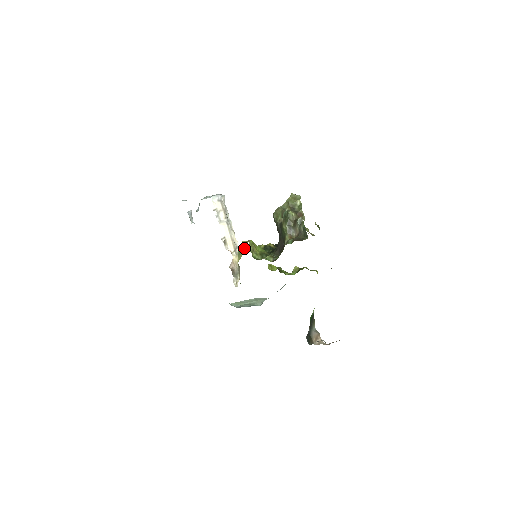
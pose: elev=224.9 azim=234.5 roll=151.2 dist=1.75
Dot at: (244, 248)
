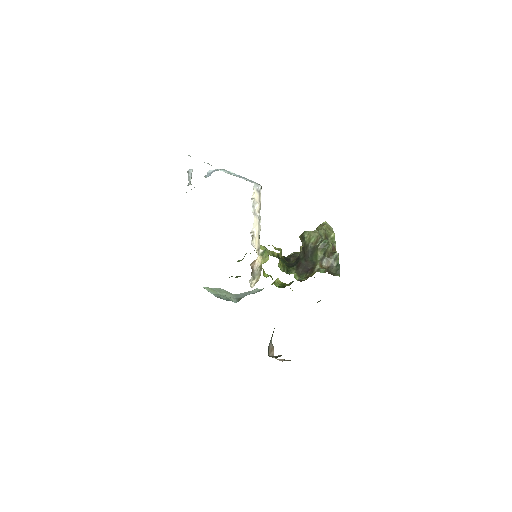
Dot at: occluded
